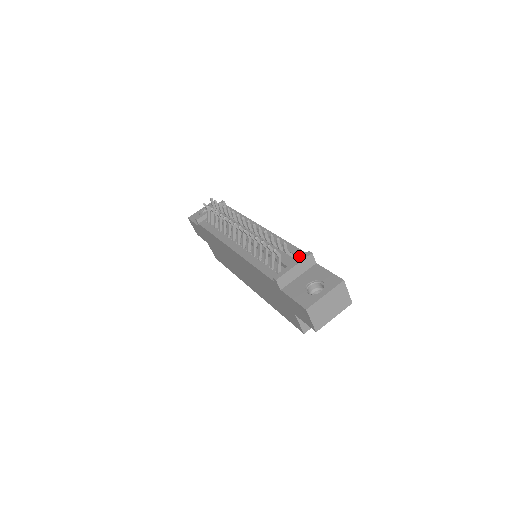
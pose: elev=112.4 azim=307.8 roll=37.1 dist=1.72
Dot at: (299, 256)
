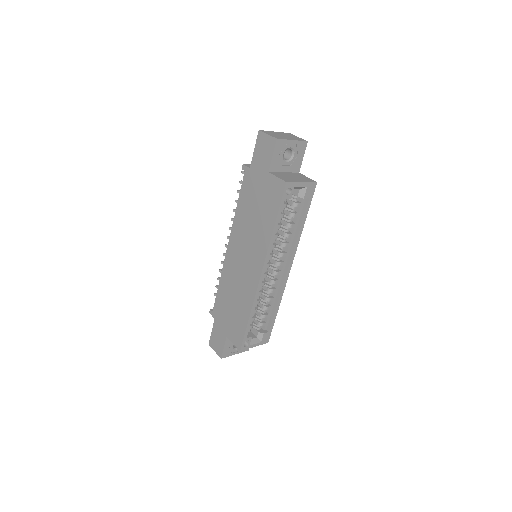
Dot at: occluded
